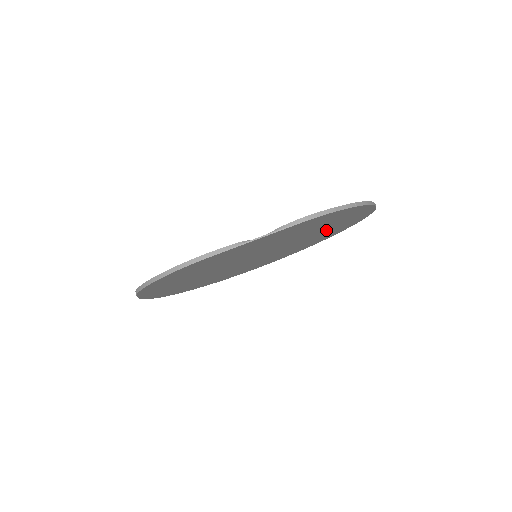
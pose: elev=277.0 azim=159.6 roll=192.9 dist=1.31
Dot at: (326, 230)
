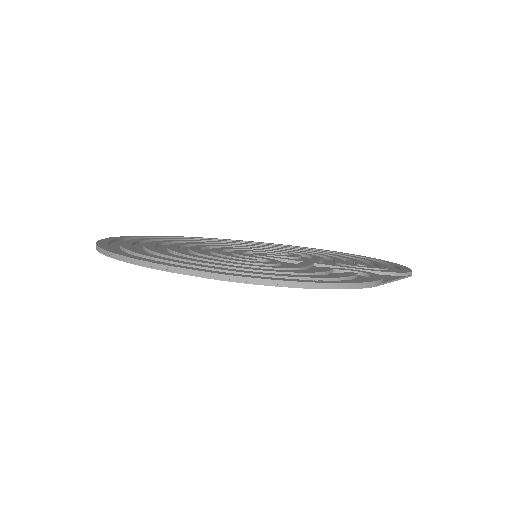
Dot at: occluded
